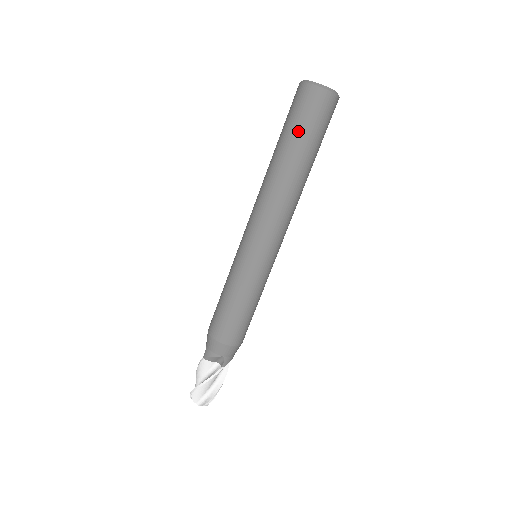
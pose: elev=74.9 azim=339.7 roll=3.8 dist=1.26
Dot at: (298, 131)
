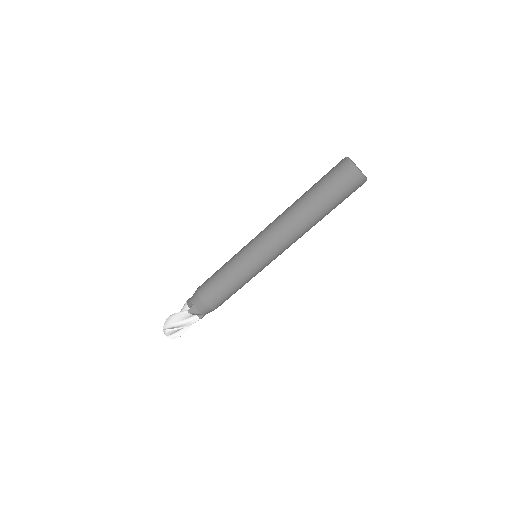
Dot at: (334, 199)
